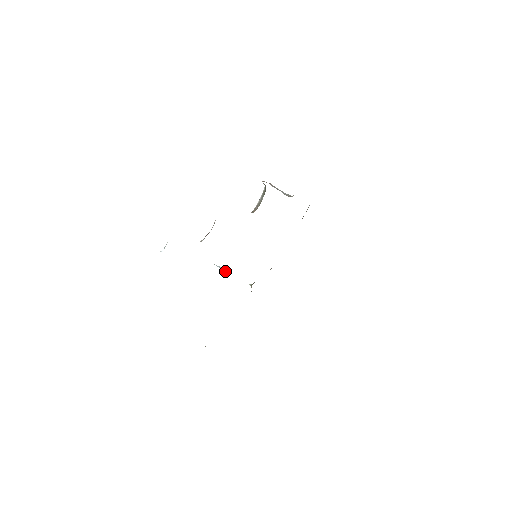
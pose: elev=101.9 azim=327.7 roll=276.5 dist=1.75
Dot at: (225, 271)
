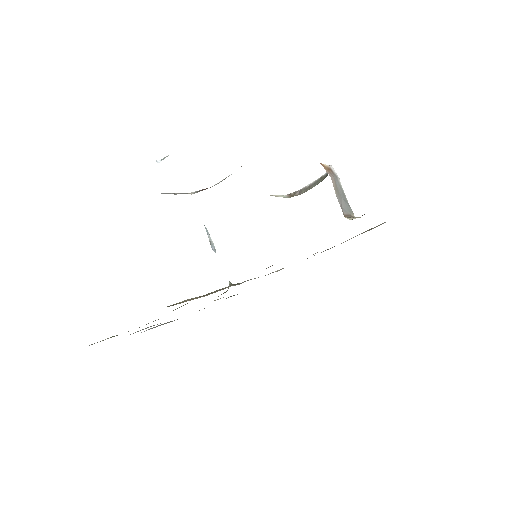
Dot at: (211, 243)
